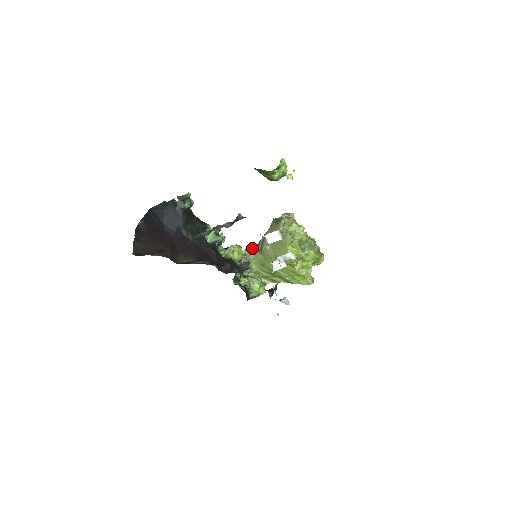
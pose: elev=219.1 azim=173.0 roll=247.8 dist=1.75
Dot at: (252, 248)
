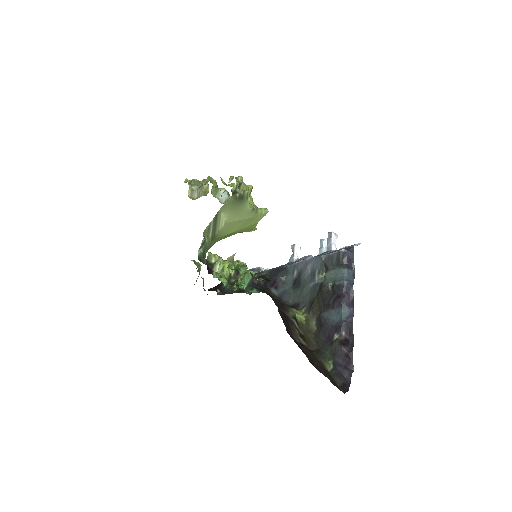
Dot at: (205, 241)
